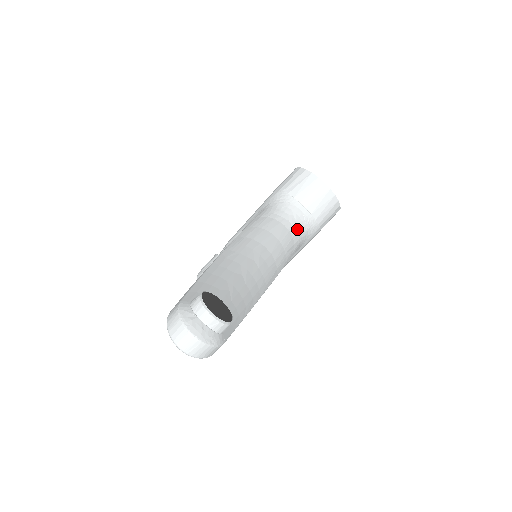
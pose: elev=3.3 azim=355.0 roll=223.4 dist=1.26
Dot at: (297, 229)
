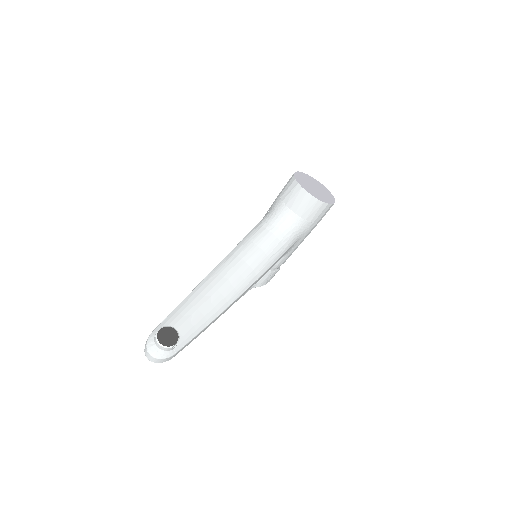
Dot at: (286, 232)
